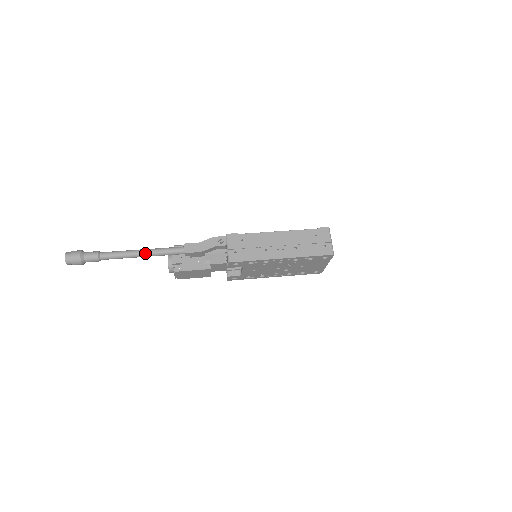
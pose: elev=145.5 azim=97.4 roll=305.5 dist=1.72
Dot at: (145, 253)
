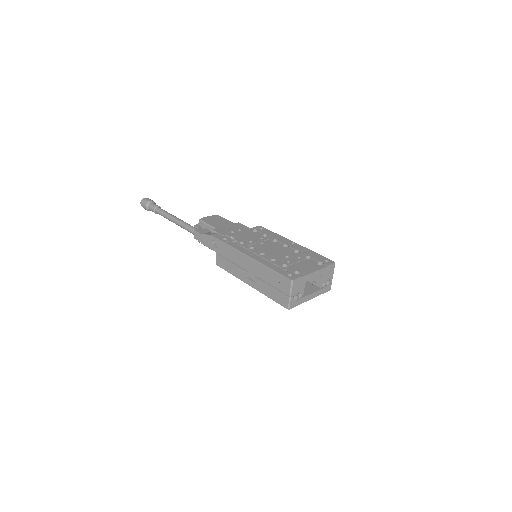
Dot at: (175, 223)
